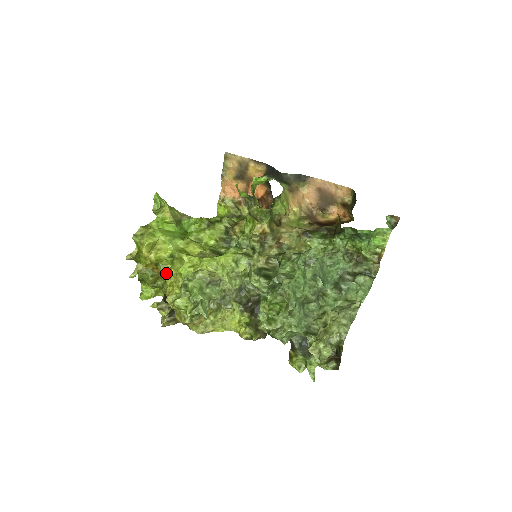
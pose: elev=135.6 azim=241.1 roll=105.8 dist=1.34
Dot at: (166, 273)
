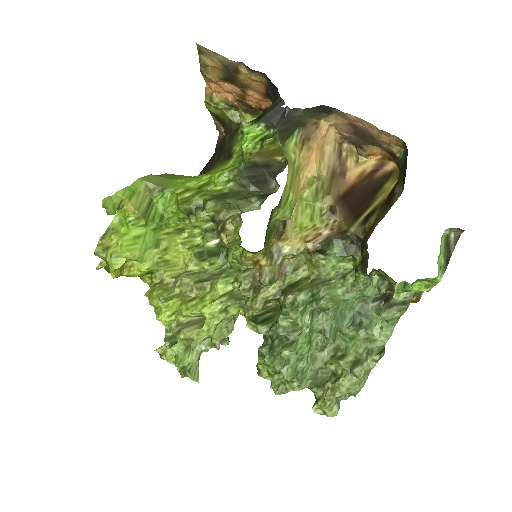
Dot at: (149, 284)
